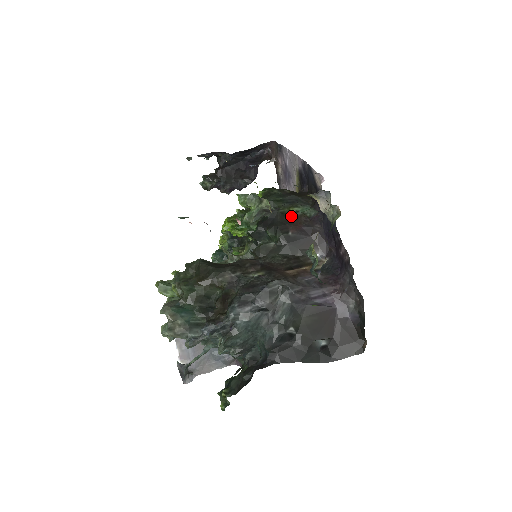
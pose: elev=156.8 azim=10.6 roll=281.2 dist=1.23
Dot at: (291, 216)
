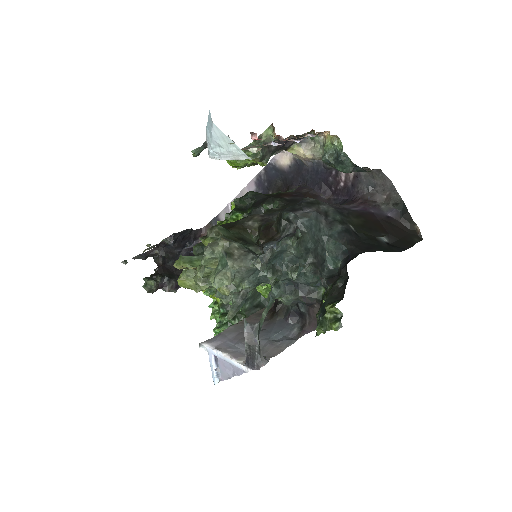
Dot at: (276, 194)
